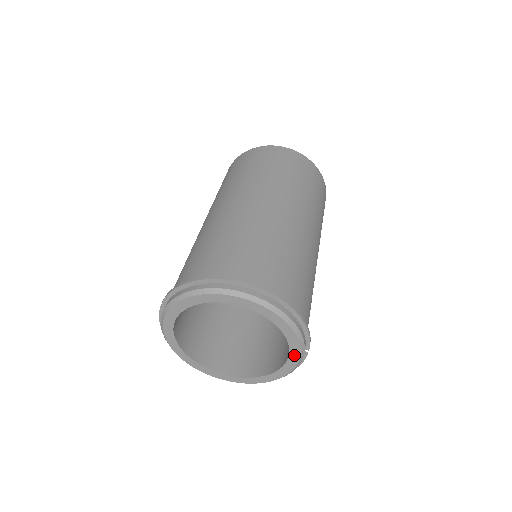
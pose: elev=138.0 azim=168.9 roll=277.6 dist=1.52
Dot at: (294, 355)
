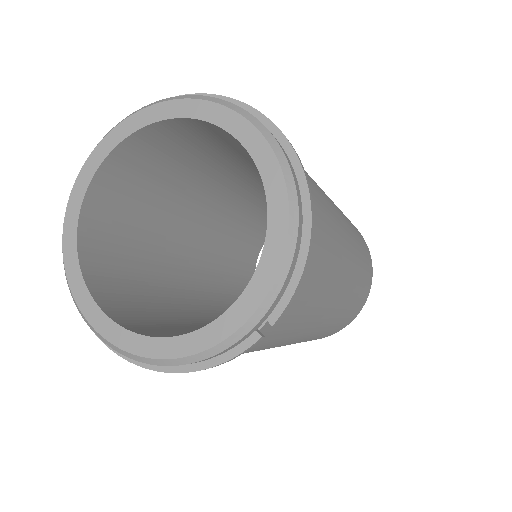
Dot at: (247, 302)
